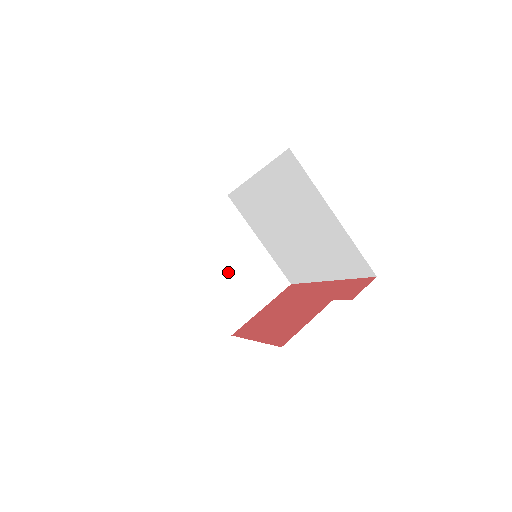
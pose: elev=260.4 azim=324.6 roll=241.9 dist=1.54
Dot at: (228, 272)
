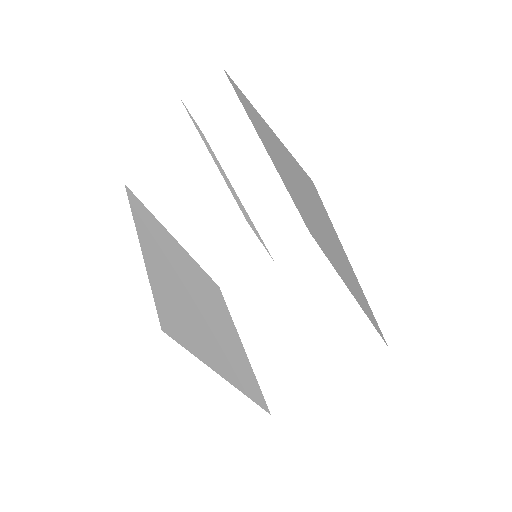
Dot at: (288, 323)
